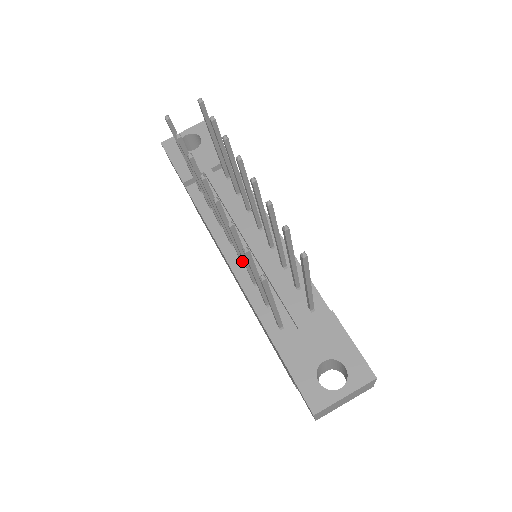
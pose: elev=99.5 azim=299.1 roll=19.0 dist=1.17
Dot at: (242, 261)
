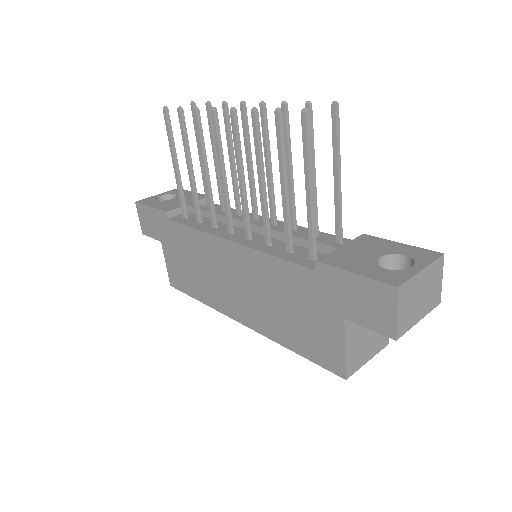
Dot at: (249, 234)
